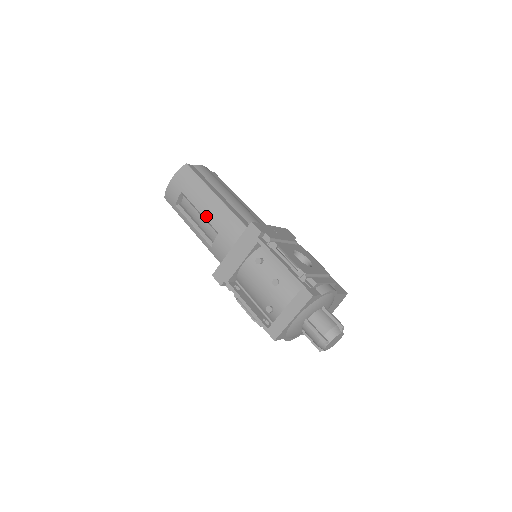
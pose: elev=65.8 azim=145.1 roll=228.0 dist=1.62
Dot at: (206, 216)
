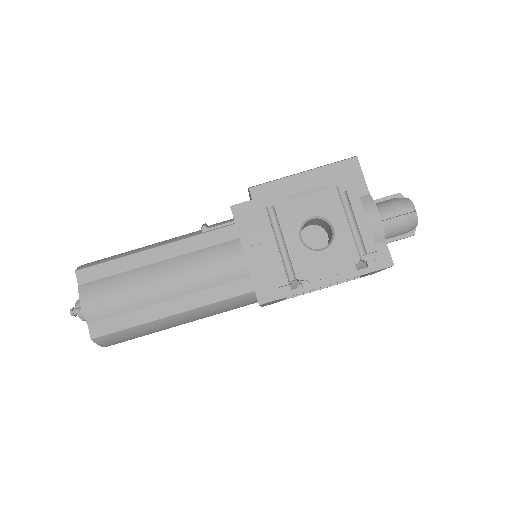
Dot at: occluded
